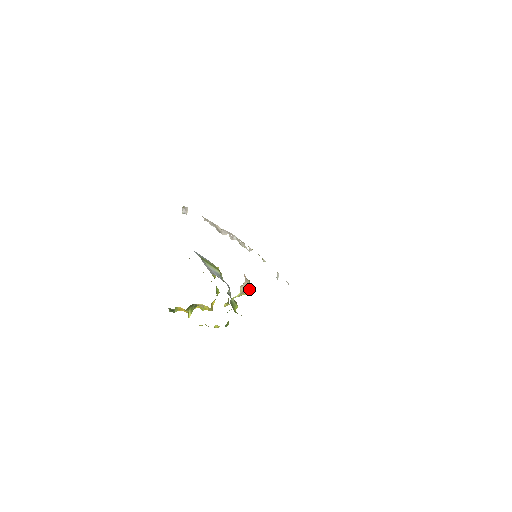
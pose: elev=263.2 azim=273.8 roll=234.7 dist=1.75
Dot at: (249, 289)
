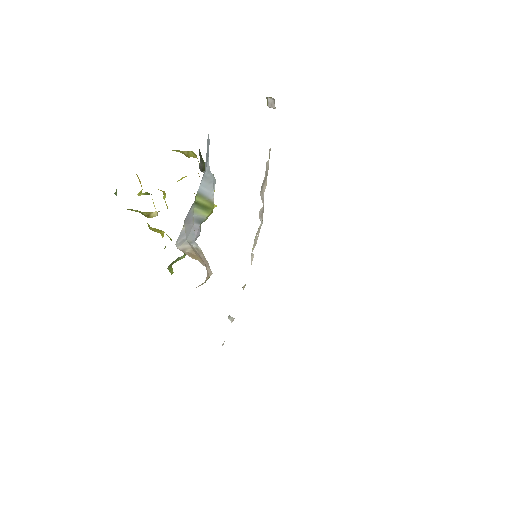
Dot at: occluded
